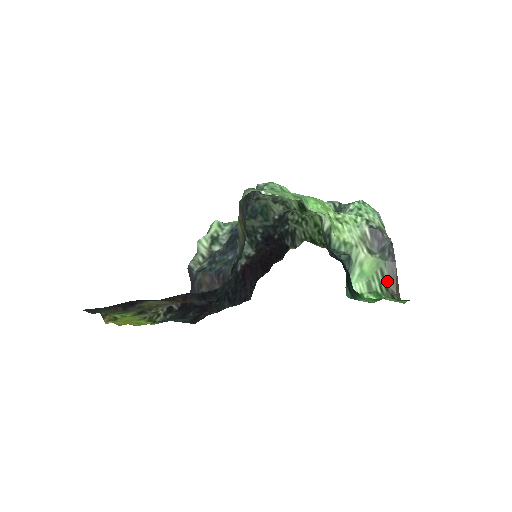
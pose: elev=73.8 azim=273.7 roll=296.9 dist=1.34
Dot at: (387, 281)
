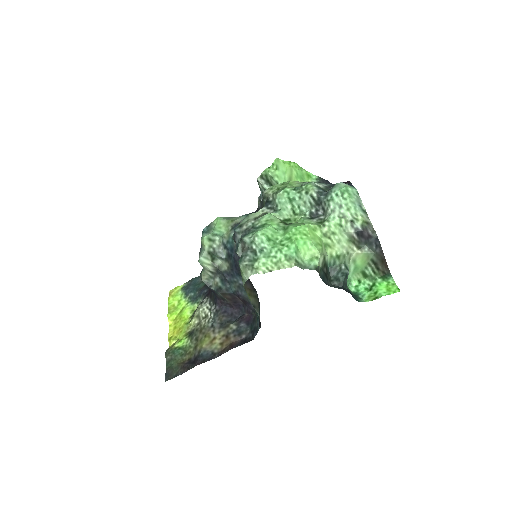
Dot at: (377, 264)
